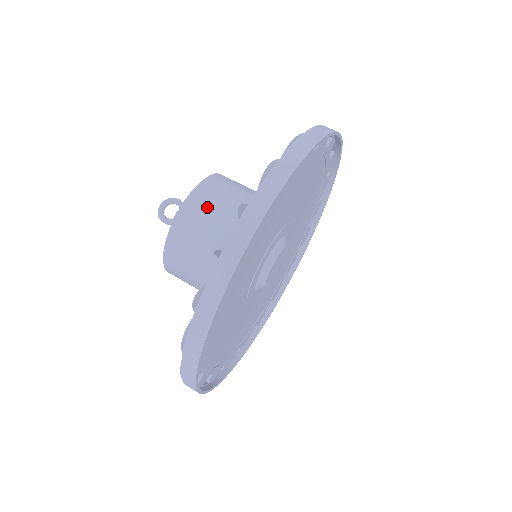
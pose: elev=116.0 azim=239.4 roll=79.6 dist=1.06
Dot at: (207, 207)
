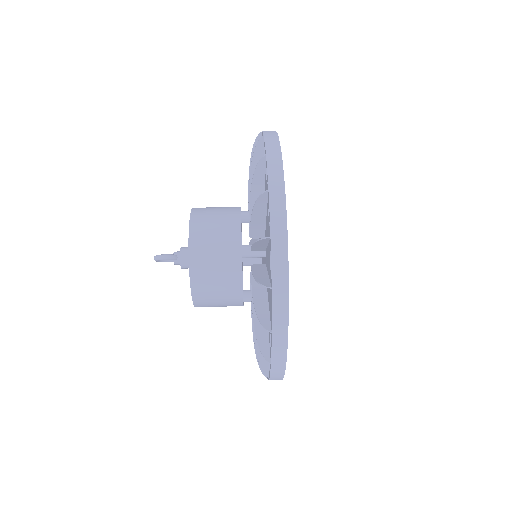
Dot at: occluded
